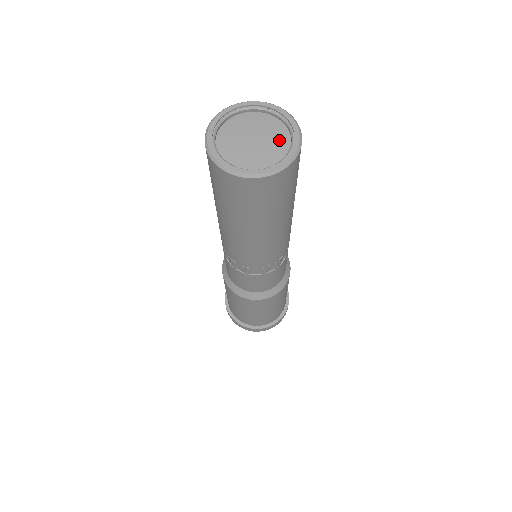
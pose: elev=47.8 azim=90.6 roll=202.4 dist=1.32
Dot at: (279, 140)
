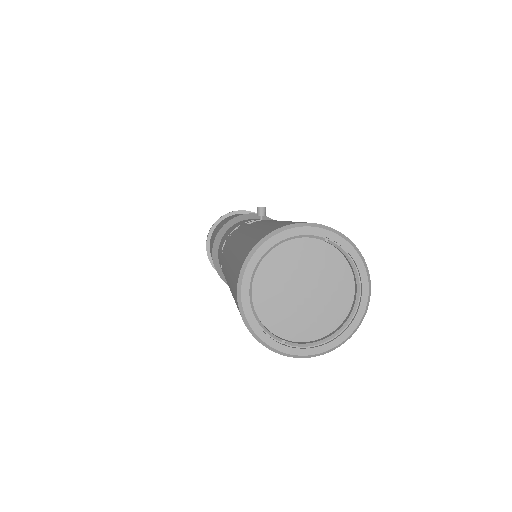
Dot at: (339, 290)
